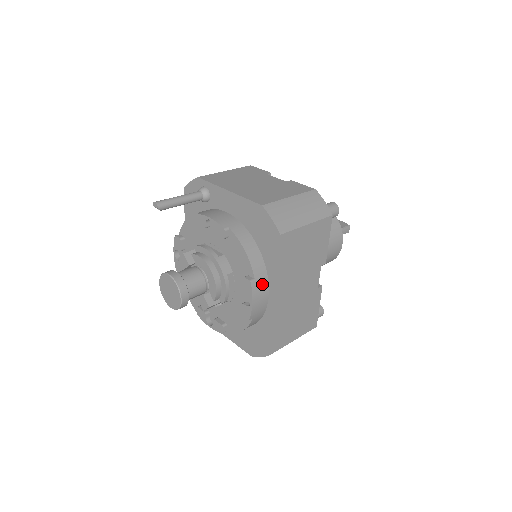
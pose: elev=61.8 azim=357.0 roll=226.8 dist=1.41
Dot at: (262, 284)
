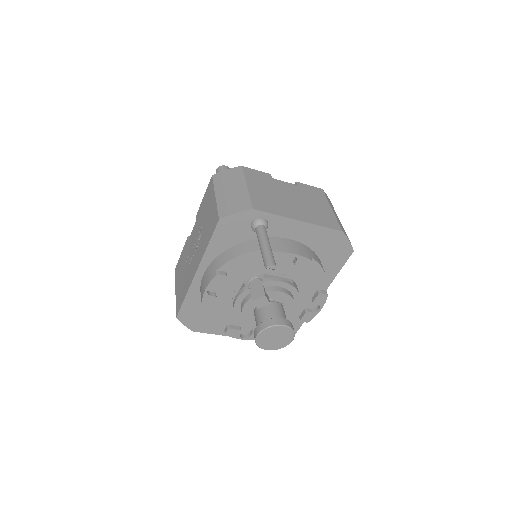
Dot at: occluded
